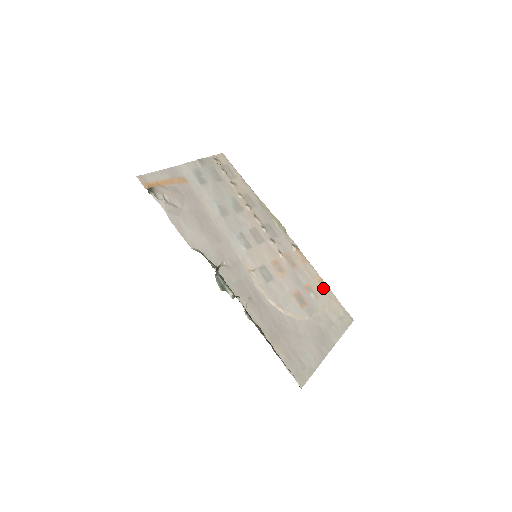
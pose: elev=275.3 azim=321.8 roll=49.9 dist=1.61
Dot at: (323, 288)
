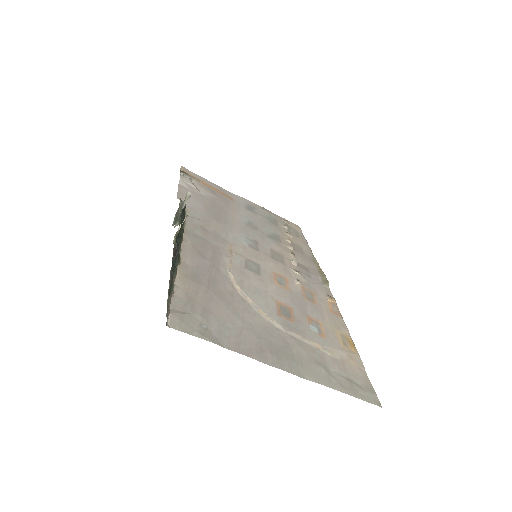
Dot at: (345, 344)
